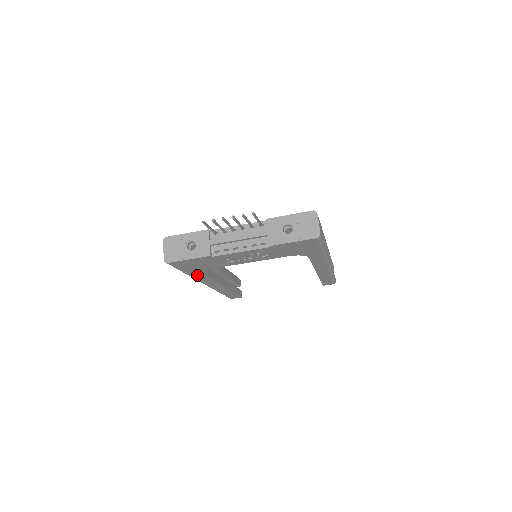
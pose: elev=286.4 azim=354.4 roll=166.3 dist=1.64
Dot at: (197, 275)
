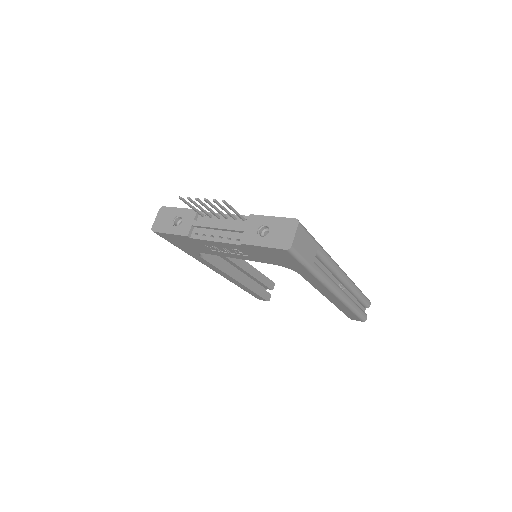
Dot at: (196, 256)
